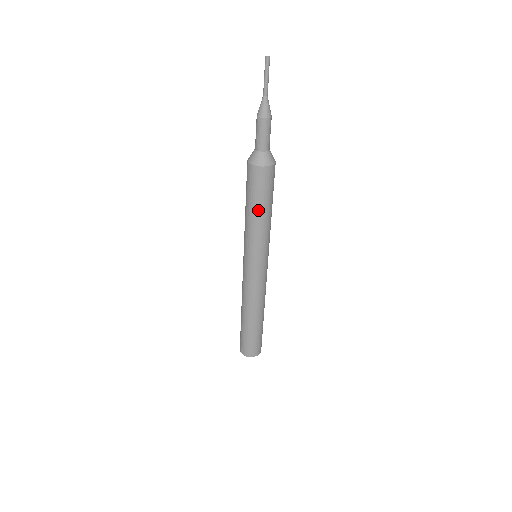
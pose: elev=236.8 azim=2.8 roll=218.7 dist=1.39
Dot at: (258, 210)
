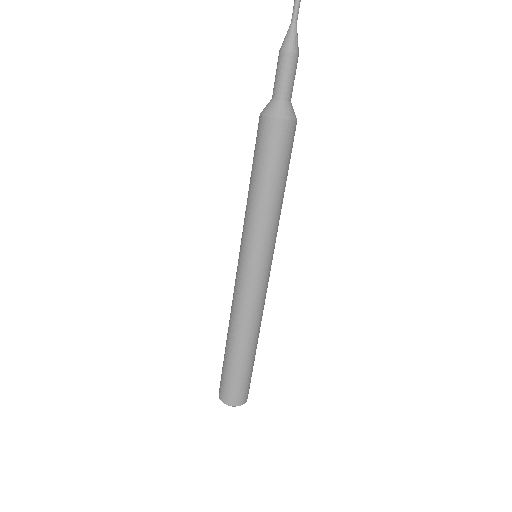
Dot at: (271, 184)
